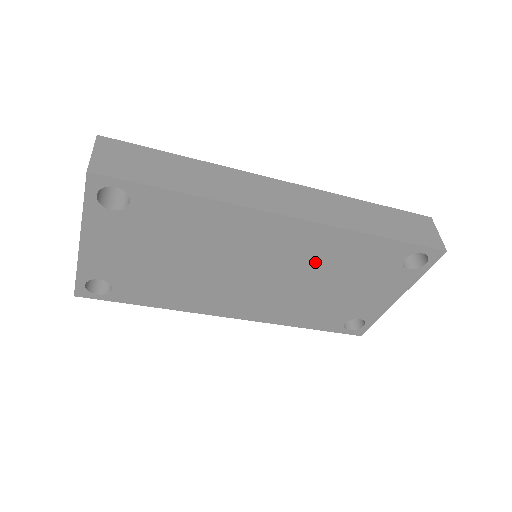
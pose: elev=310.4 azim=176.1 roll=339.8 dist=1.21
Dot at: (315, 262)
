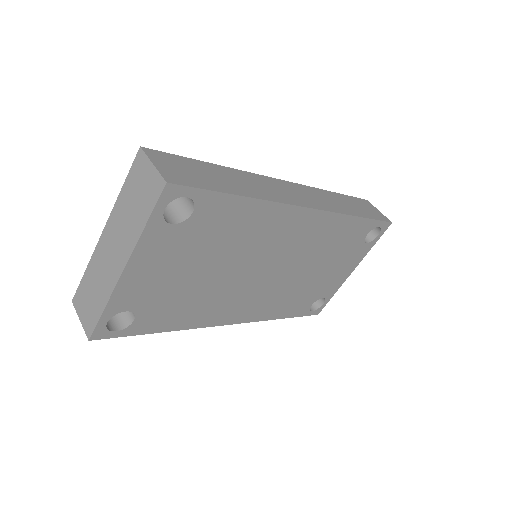
Dot at: (312, 249)
